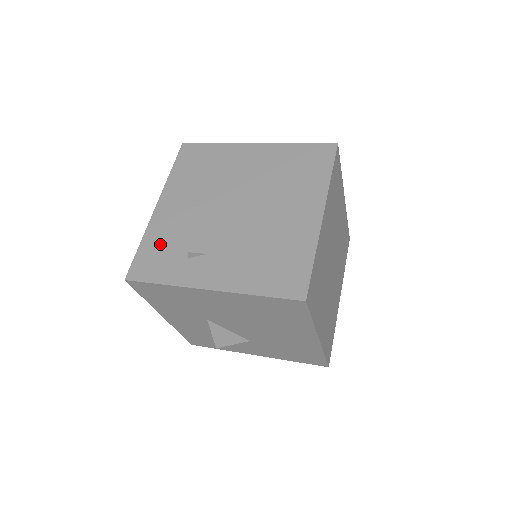
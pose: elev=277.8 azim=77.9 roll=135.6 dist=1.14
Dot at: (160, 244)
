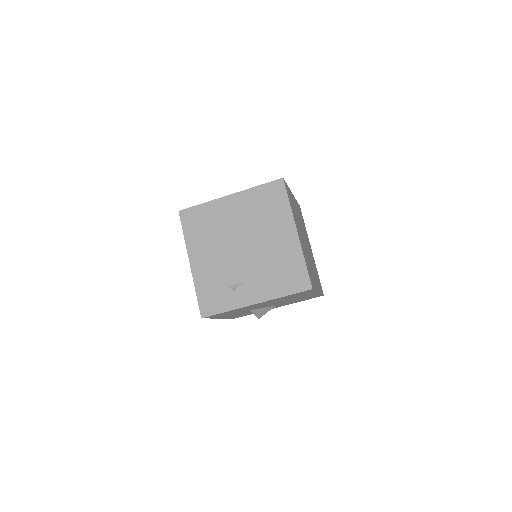
Dot at: (209, 288)
